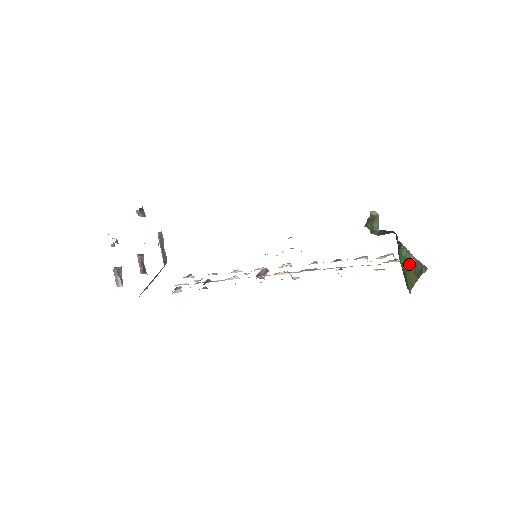
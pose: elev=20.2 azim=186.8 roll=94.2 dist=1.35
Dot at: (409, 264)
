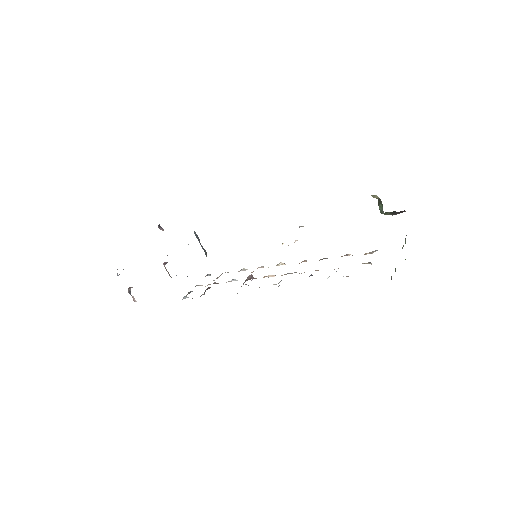
Dot at: occluded
